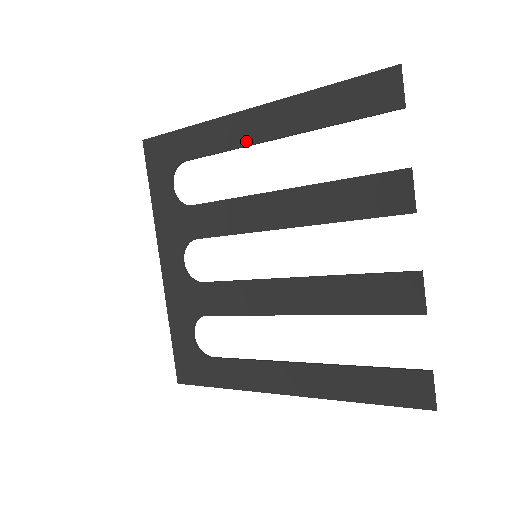
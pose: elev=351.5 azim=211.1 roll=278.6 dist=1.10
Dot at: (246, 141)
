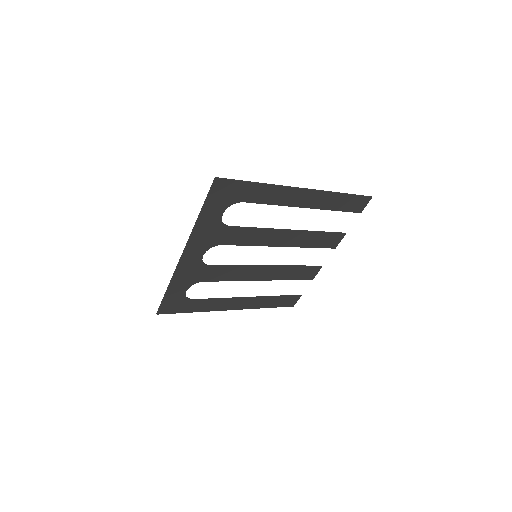
Dot at: (290, 204)
